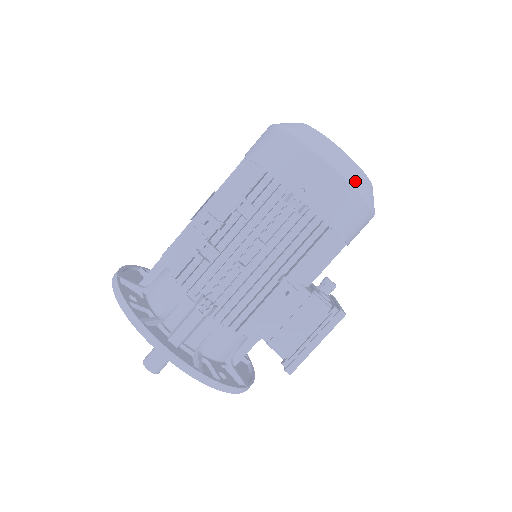
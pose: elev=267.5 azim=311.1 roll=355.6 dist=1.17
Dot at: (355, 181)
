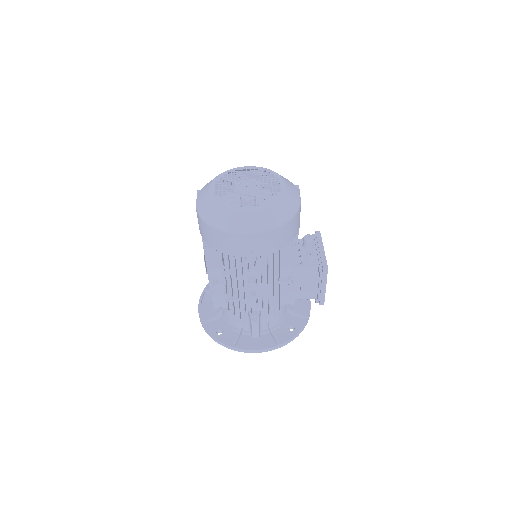
Dot at: (271, 223)
